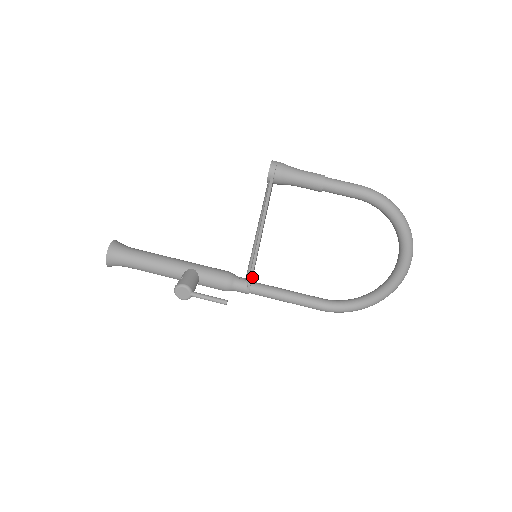
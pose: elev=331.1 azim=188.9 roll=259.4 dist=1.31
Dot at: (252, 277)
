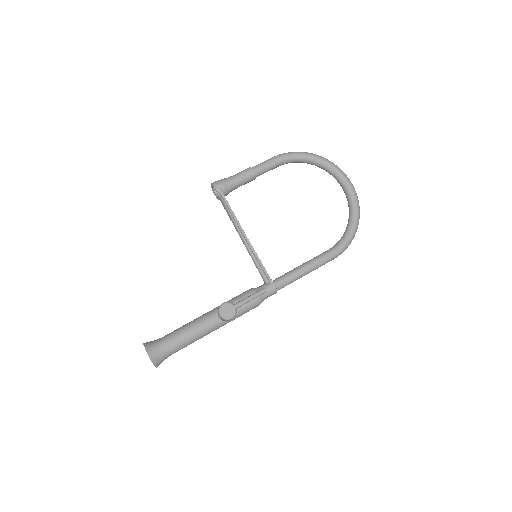
Dot at: (268, 276)
